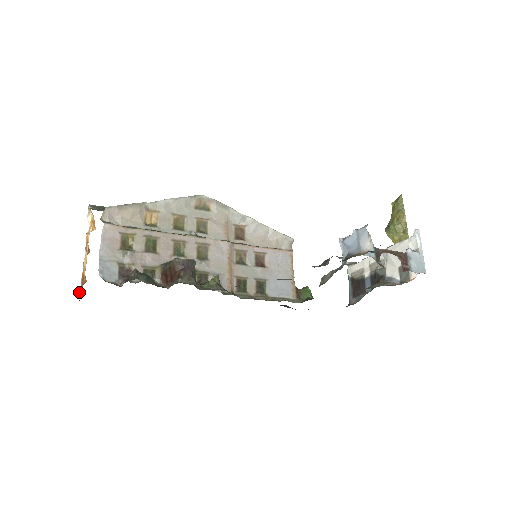
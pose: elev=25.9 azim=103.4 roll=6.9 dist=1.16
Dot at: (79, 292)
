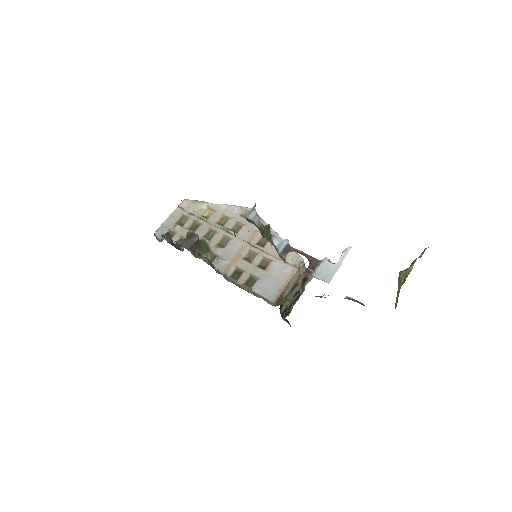
Dot at: occluded
